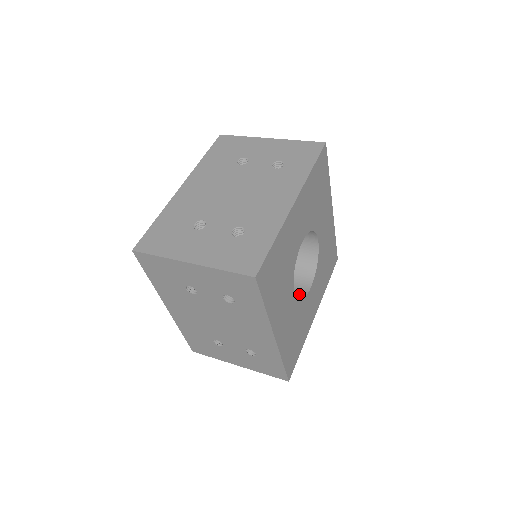
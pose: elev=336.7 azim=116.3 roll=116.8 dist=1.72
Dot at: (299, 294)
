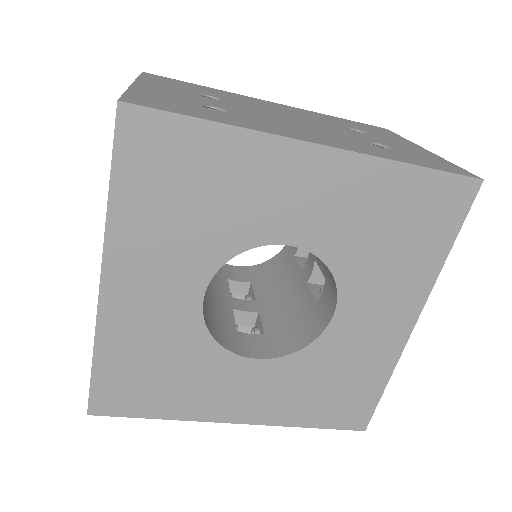
Dot at: (318, 324)
